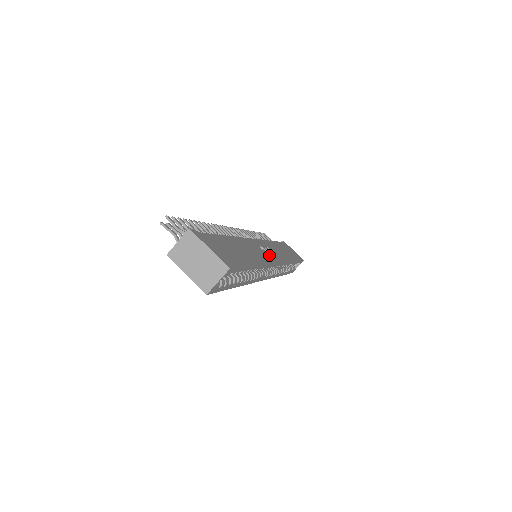
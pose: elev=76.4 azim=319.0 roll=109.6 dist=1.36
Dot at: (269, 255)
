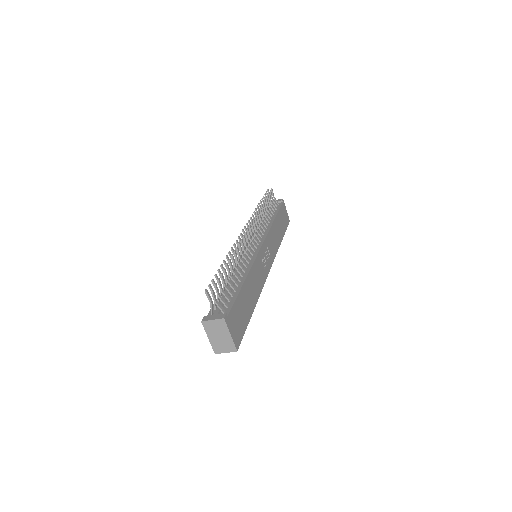
Dot at: (265, 267)
